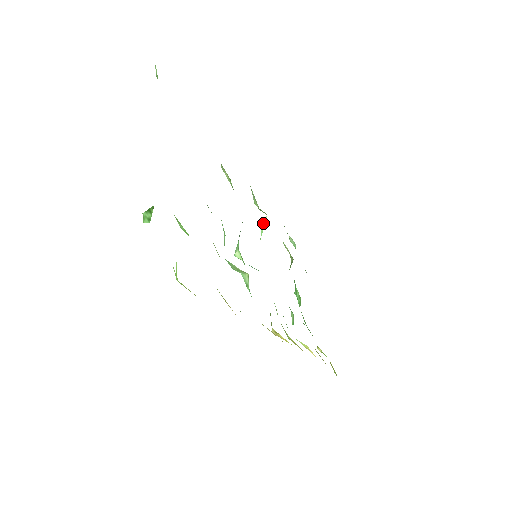
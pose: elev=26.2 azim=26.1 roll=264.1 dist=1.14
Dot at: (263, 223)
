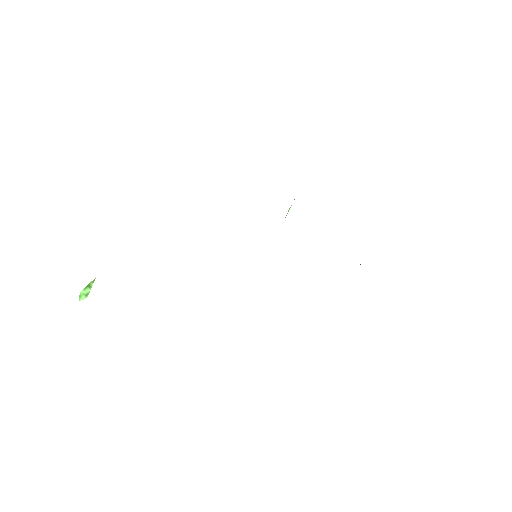
Dot at: occluded
